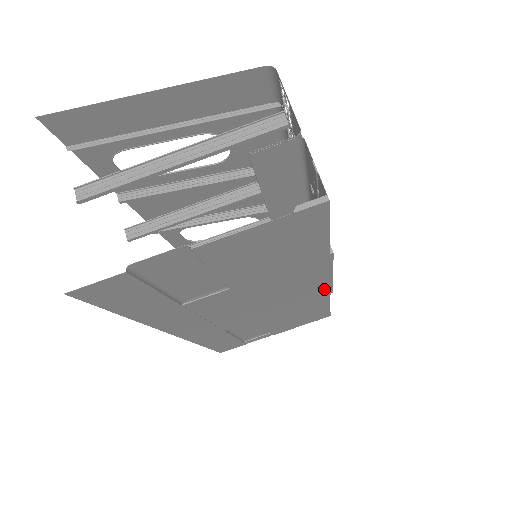
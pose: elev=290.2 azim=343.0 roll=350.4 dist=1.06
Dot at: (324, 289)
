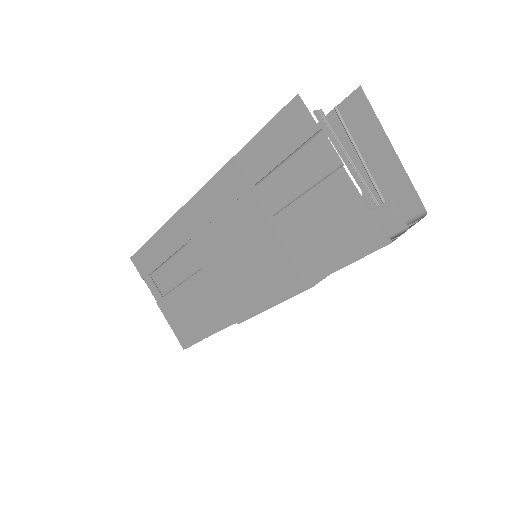
Dot at: (249, 310)
